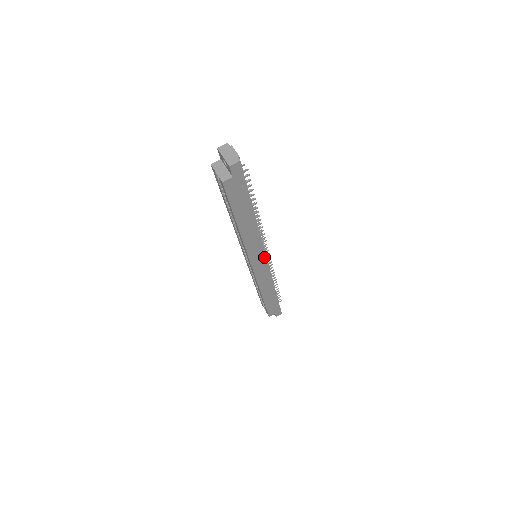
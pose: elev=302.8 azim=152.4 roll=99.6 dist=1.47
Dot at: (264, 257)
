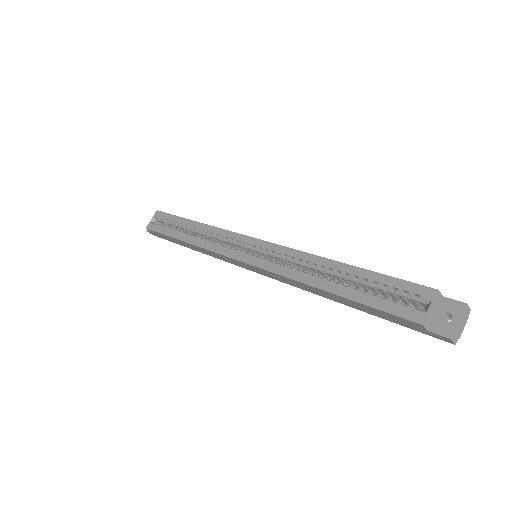
Dot at: (261, 273)
